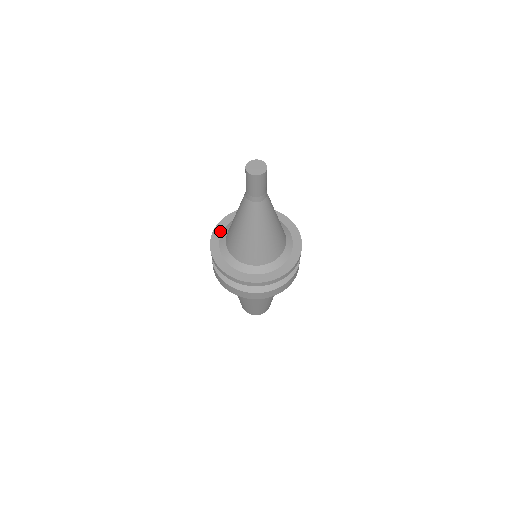
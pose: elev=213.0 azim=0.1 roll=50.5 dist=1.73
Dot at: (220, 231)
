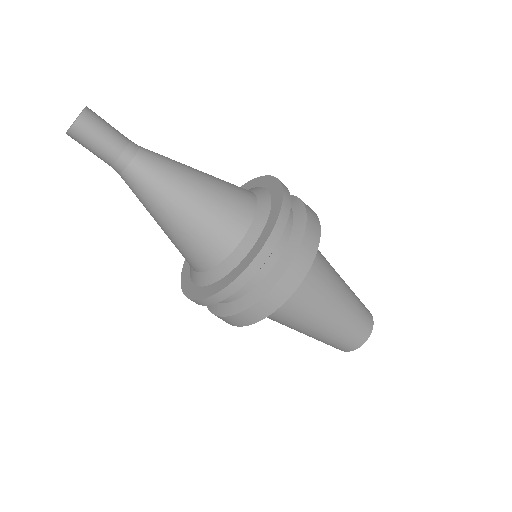
Dot at: occluded
